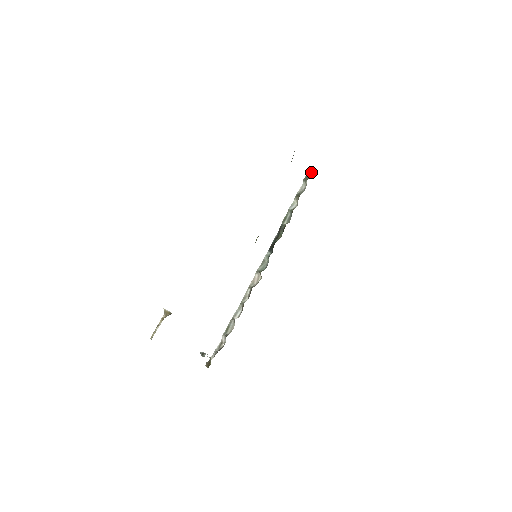
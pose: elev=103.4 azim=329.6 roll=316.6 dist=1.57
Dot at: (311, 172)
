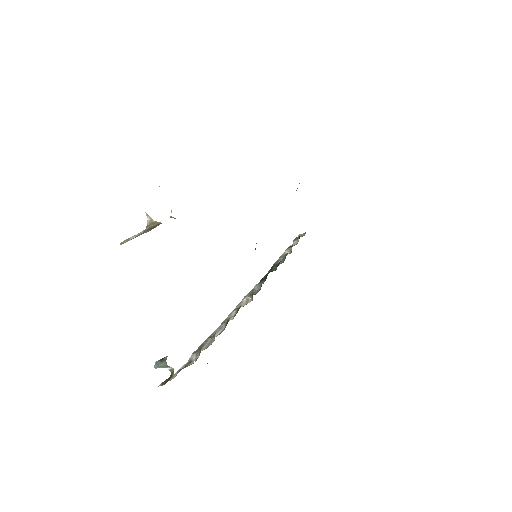
Dot at: (301, 236)
